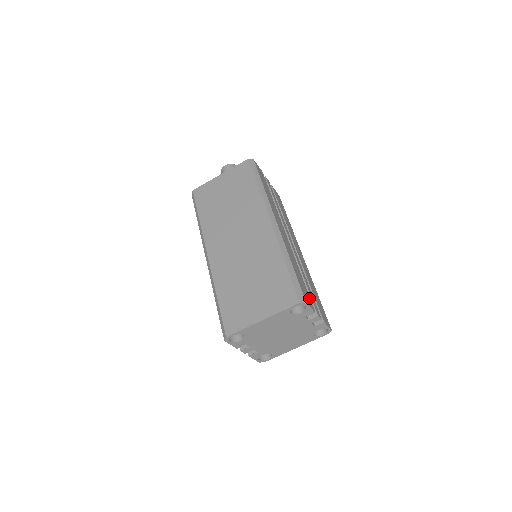
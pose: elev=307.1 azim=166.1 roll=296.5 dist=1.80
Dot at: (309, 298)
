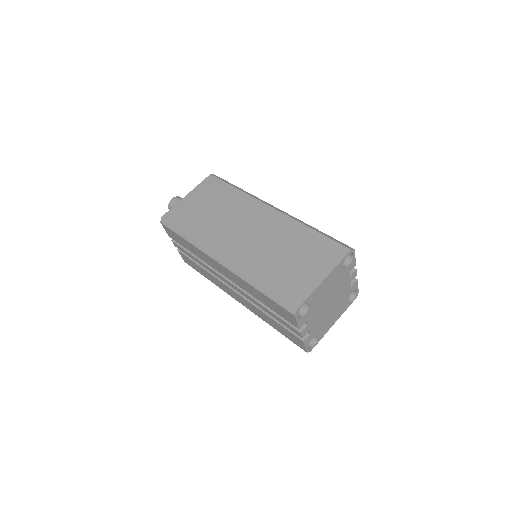
Dot at: occluded
